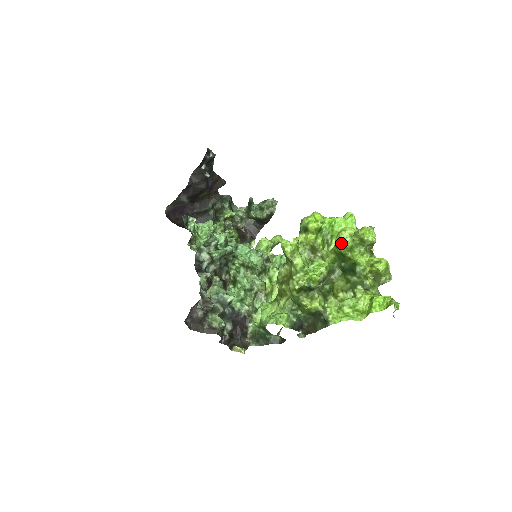
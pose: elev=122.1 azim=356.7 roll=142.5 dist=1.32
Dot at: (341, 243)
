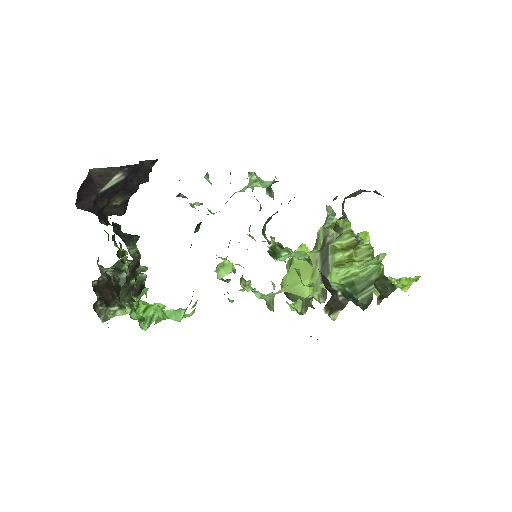
Dot at: (369, 236)
